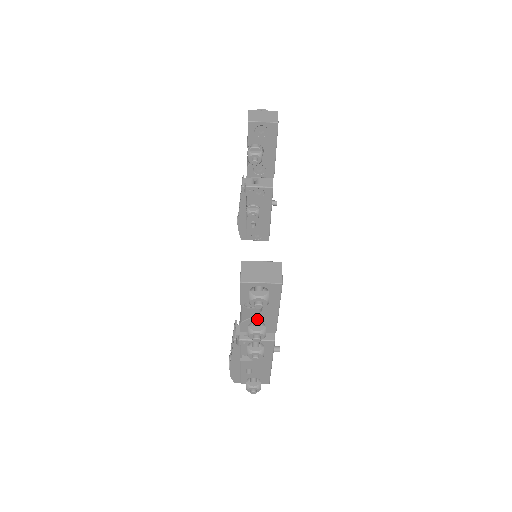
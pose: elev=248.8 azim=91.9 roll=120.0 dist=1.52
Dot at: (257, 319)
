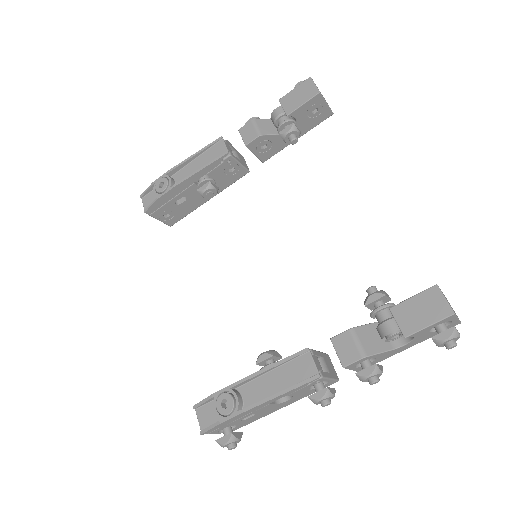
Dot at: (380, 355)
